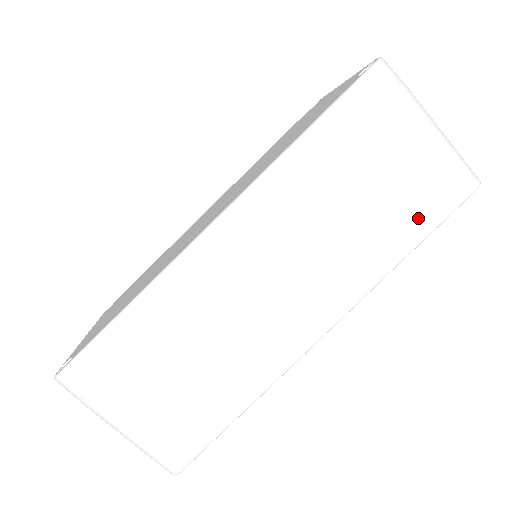
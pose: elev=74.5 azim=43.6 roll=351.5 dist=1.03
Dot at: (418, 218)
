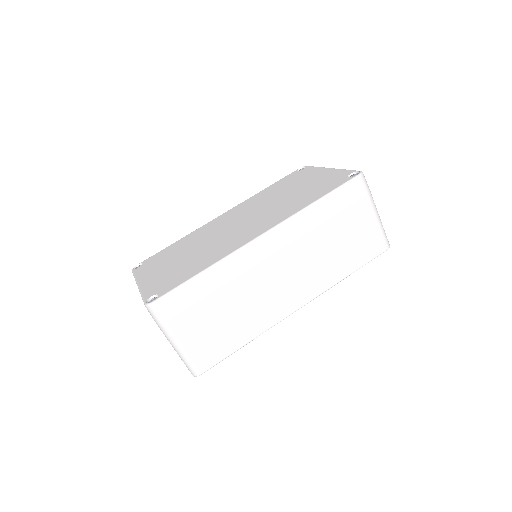
Dot at: (358, 258)
